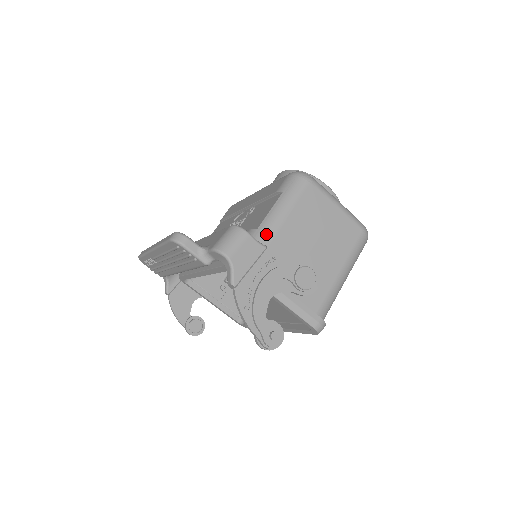
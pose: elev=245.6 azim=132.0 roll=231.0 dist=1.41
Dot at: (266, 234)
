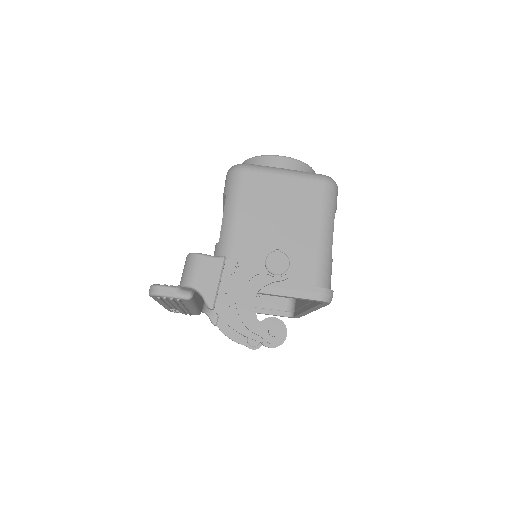
Dot at: (227, 242)
